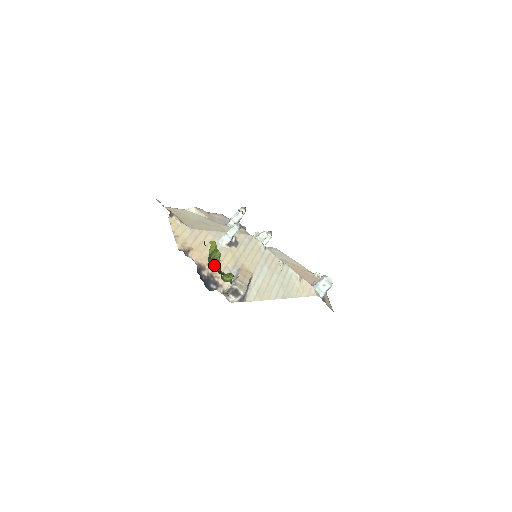
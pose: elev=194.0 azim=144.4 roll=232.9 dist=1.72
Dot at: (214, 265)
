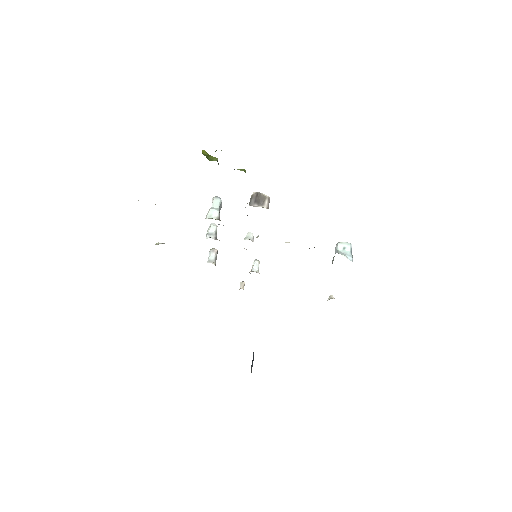
Dot at: occluded
